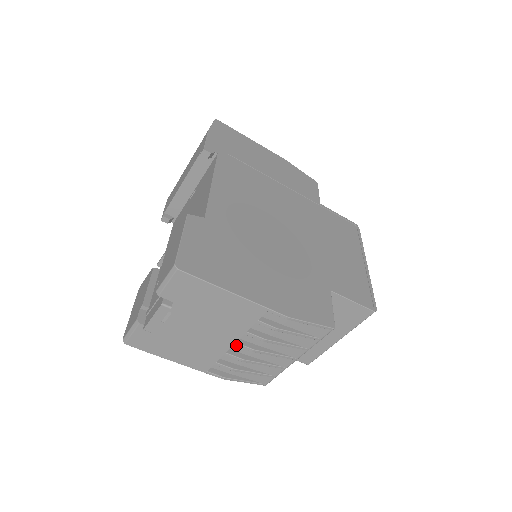
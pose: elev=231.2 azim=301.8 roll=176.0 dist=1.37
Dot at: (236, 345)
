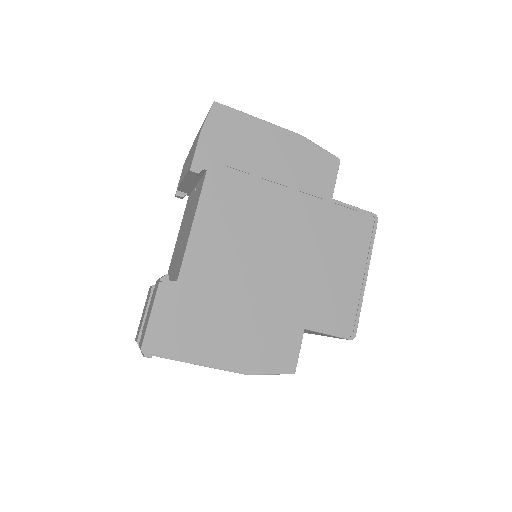
Dot at: occluded
